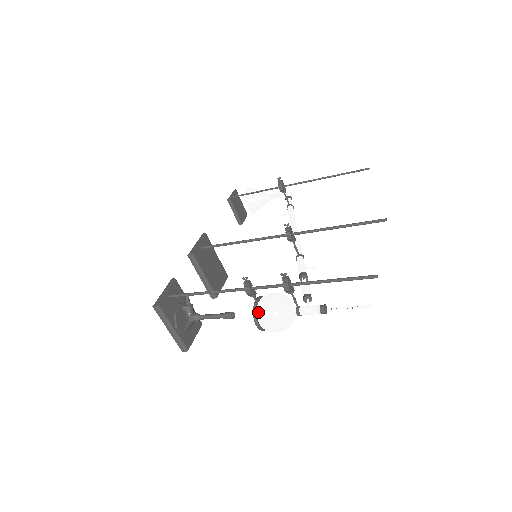
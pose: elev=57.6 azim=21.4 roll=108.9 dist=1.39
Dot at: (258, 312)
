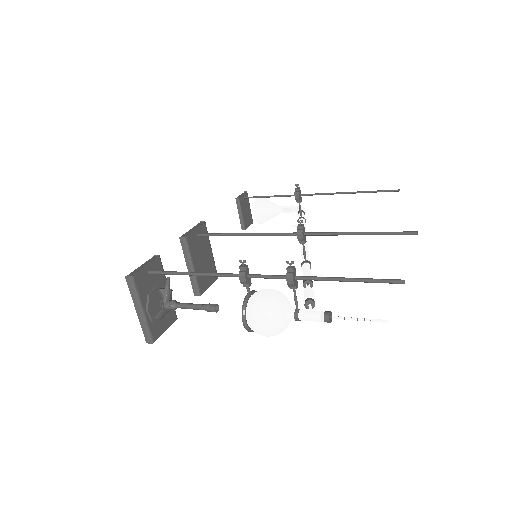
Dot at: (249, 306)
